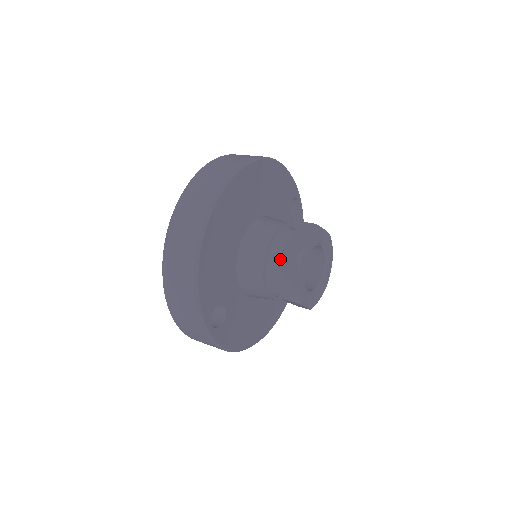
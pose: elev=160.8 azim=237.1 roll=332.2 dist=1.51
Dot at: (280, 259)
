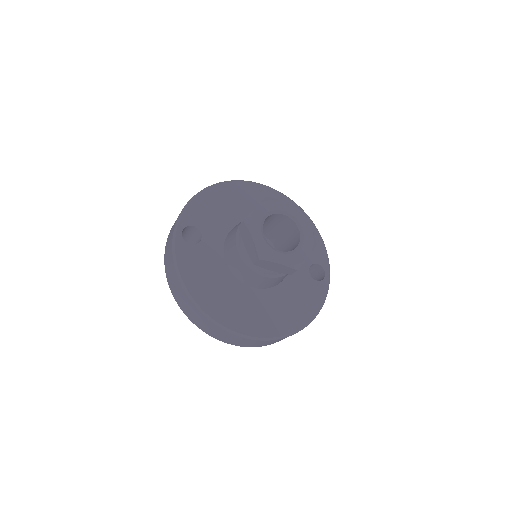
Dot at: occluded
